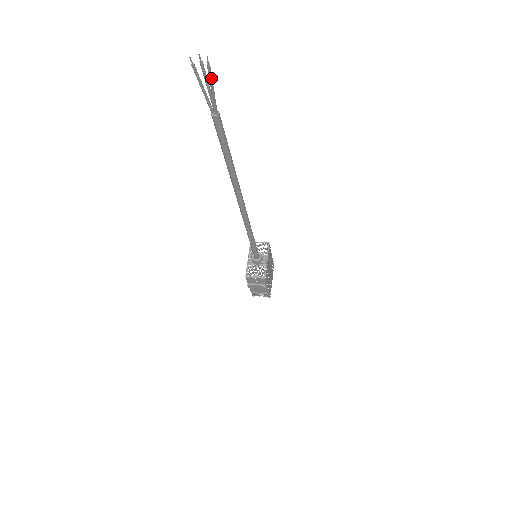
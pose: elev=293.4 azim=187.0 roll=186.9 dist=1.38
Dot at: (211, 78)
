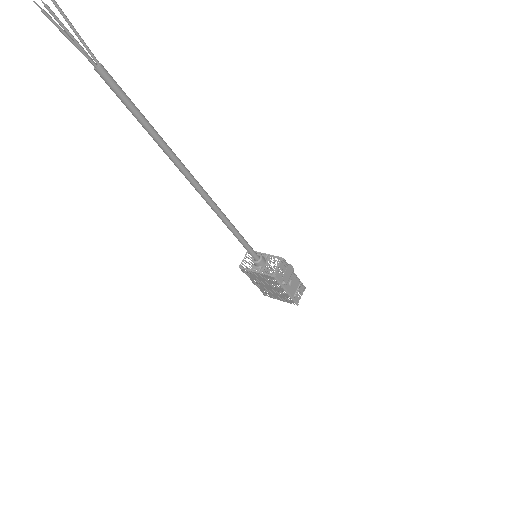
Dot at: (65, 16)
